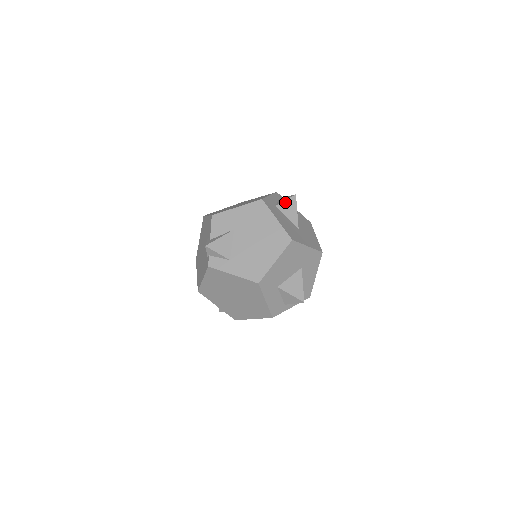
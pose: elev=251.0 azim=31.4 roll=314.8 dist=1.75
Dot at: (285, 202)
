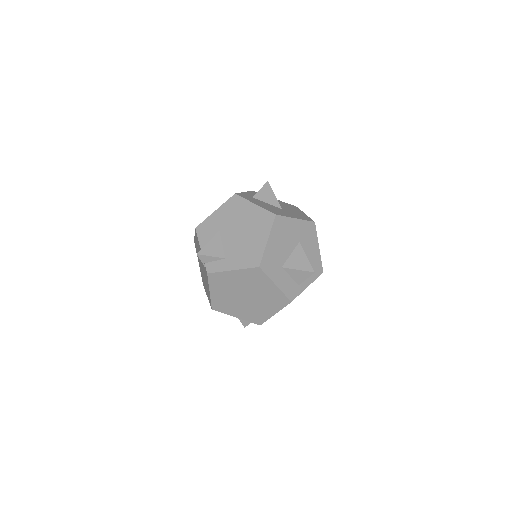
Dot at: (260, 191)
